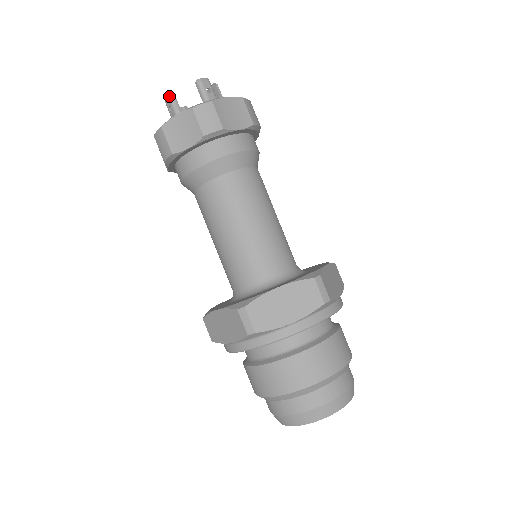
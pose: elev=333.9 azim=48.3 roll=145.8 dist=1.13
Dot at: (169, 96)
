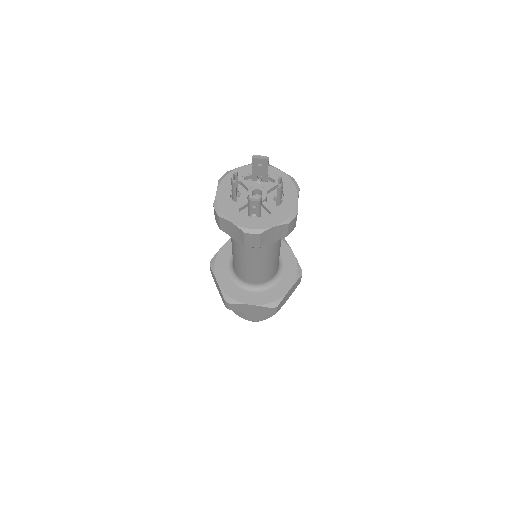
Dot at: (259, 201)
